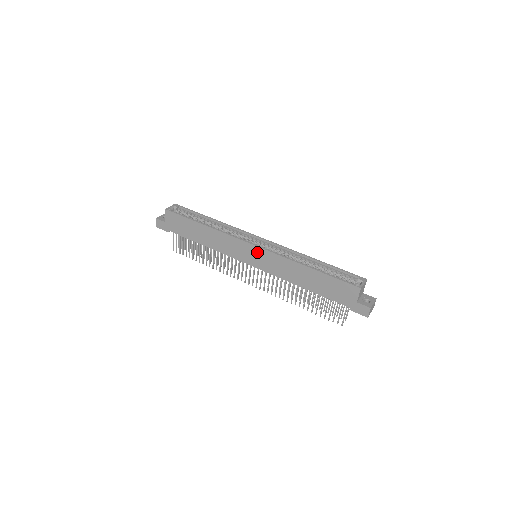
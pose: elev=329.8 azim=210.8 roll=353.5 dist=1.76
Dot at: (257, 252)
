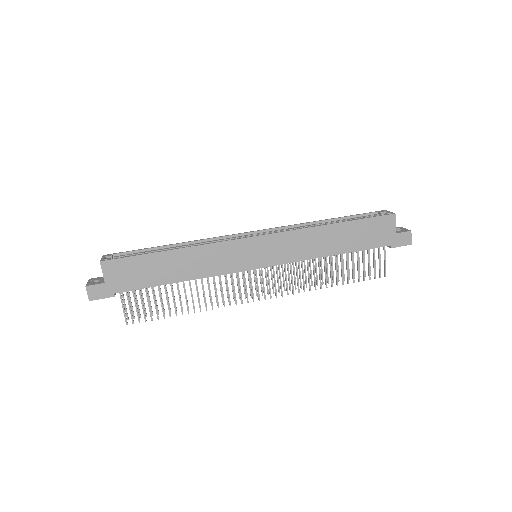
Dot at: (263, 243)
